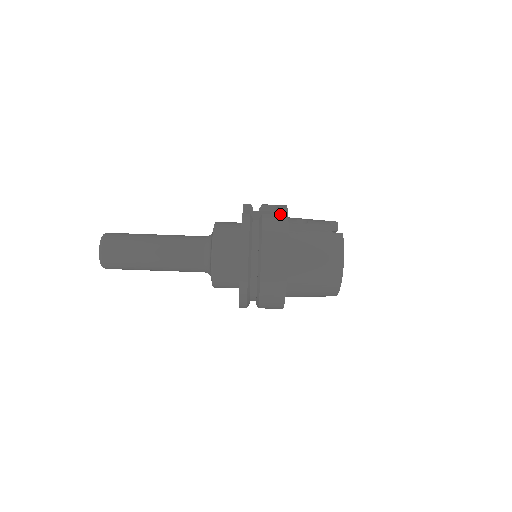
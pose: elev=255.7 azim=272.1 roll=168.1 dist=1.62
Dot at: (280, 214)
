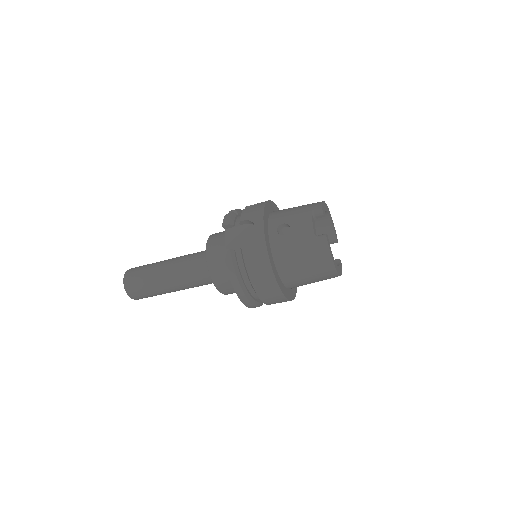
Dot at: (257, 241)
